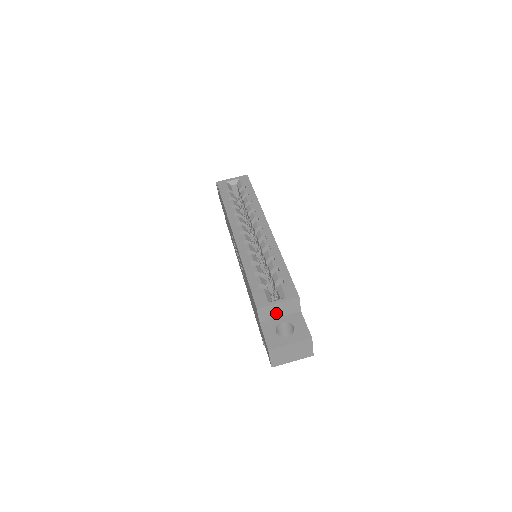
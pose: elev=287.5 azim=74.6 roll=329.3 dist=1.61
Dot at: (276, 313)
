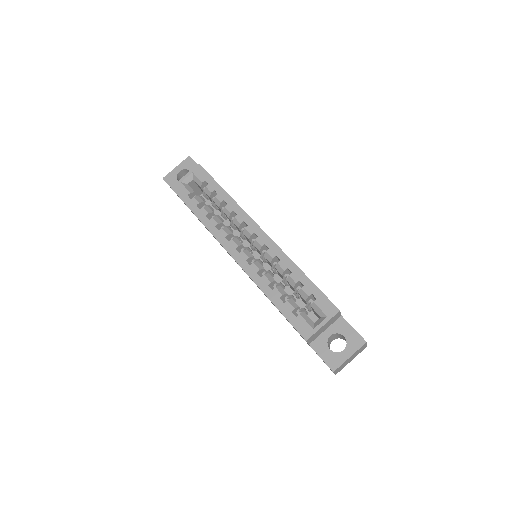
Dot at: (321, 331)
